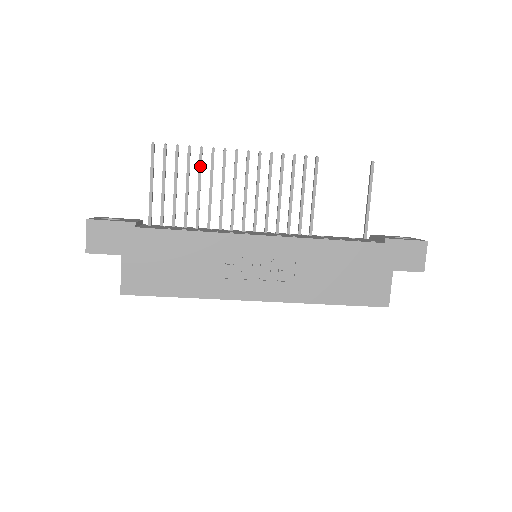
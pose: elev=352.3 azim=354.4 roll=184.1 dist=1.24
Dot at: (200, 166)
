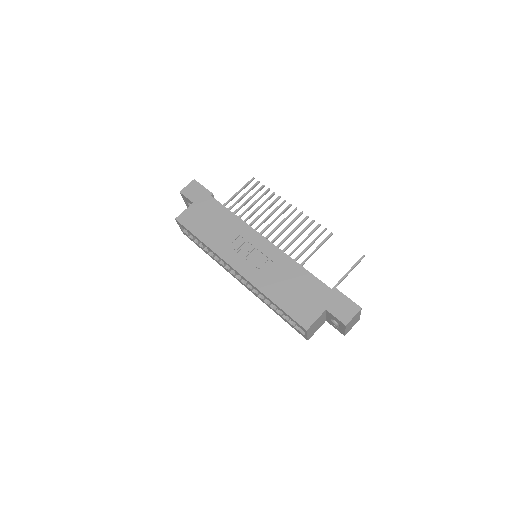
Dot at: (267, 200)
